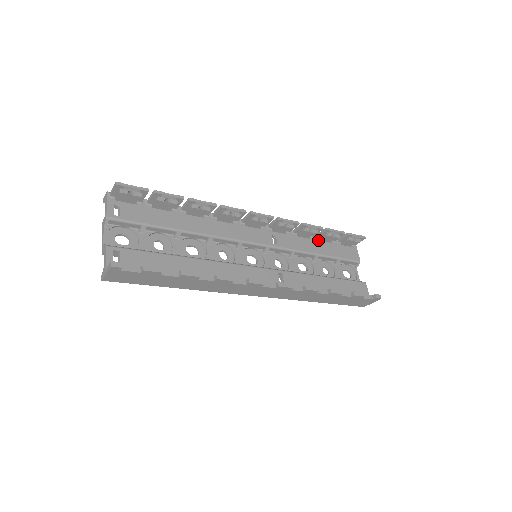
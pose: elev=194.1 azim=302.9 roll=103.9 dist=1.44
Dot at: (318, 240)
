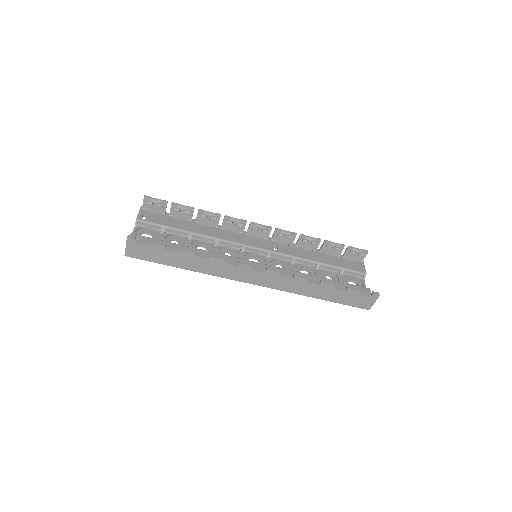
Dot at: (321, 253)
